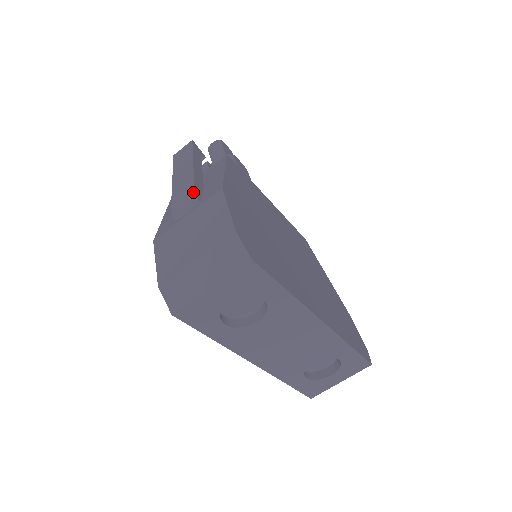
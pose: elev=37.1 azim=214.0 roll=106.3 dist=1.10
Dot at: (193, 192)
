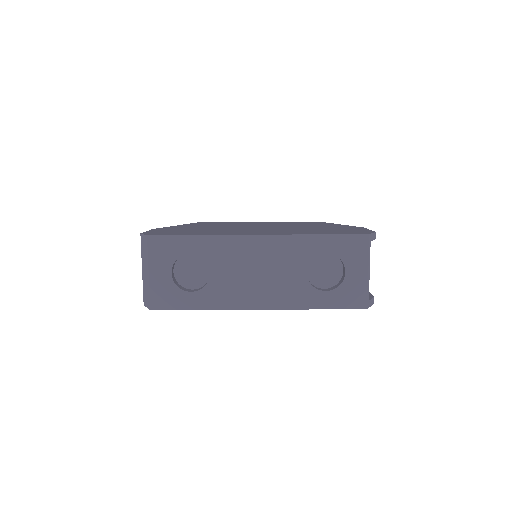
Dot at: occluded
